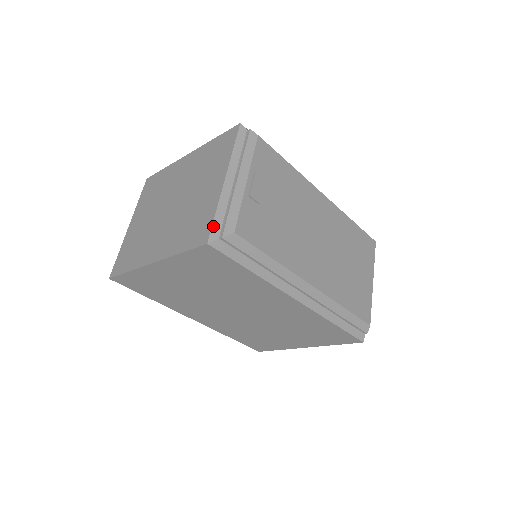
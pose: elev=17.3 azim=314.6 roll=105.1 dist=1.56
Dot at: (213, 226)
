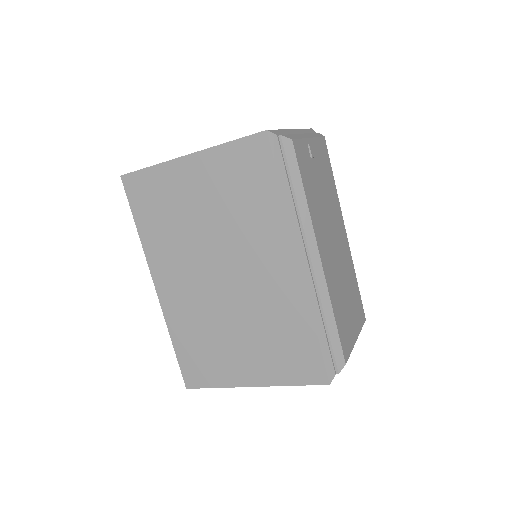
Dot at: (275, 130)
